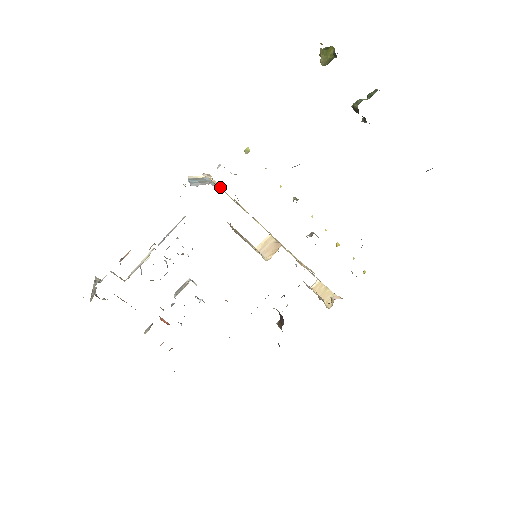
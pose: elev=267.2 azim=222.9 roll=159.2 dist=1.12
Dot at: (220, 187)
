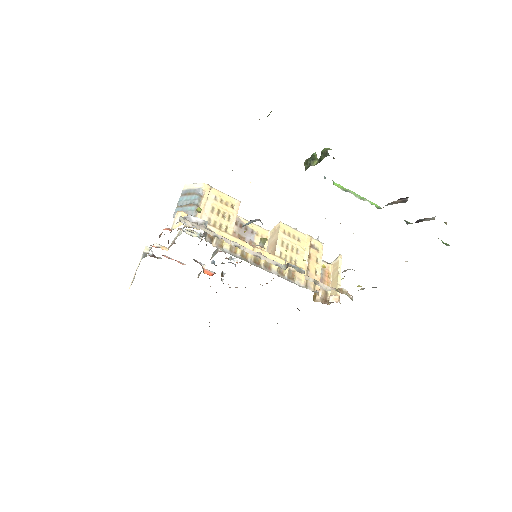
Dot at: (208, 204)
